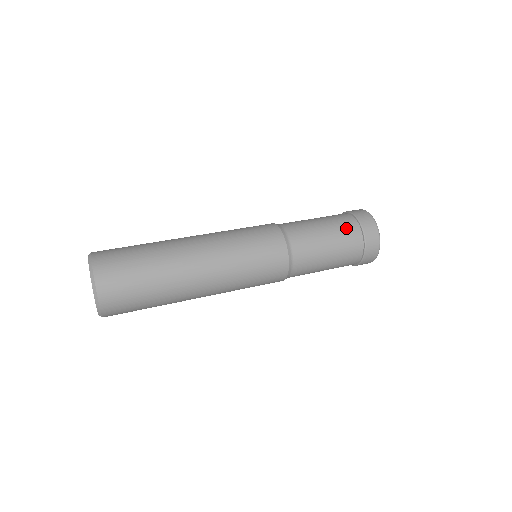
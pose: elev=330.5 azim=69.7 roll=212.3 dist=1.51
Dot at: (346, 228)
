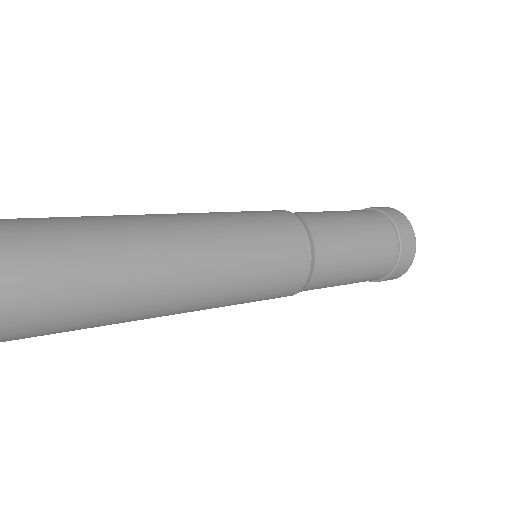
Dot at: (383, 250)
